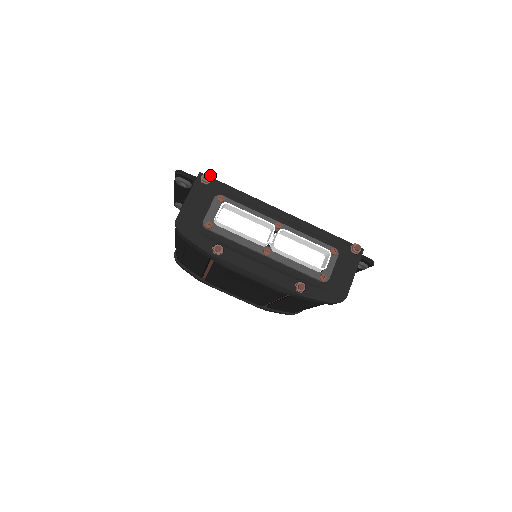
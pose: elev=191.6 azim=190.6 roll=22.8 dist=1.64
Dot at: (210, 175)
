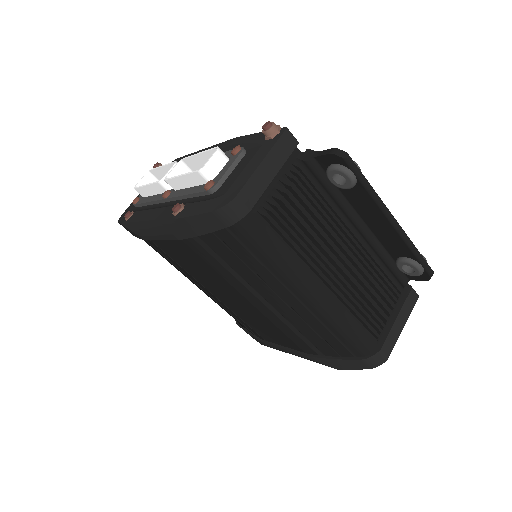
Dot at: (160, 163)
